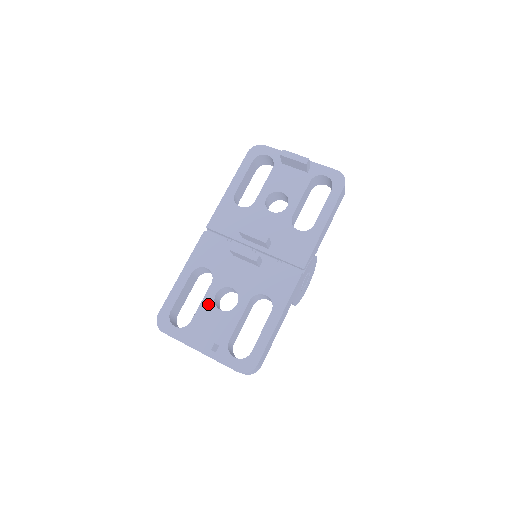
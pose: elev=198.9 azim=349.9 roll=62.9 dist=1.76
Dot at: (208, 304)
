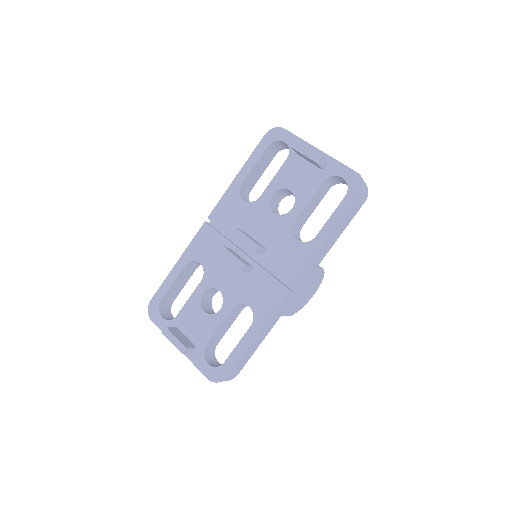
Dot at: (194, 302)
